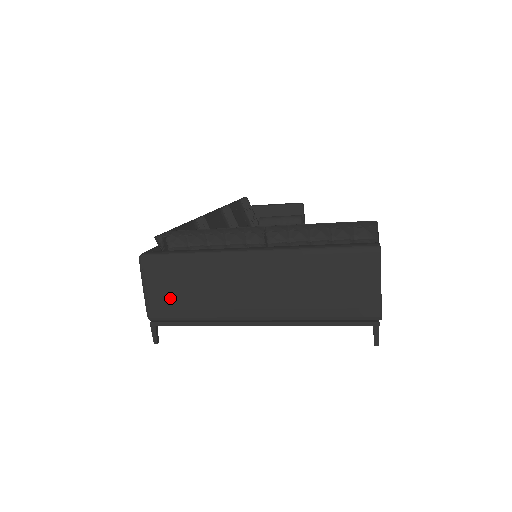
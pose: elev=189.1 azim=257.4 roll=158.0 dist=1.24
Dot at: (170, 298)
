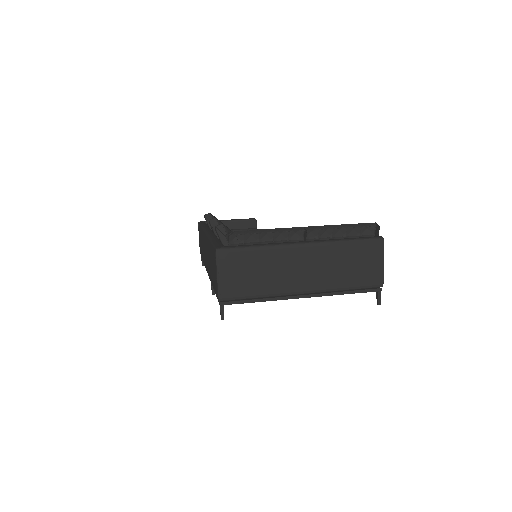
Dot at: (239, 281)
